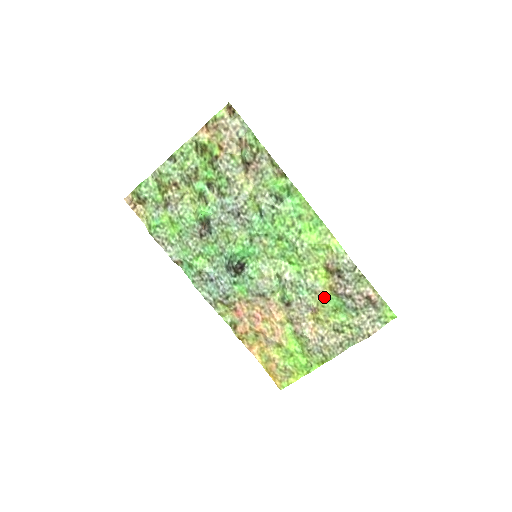
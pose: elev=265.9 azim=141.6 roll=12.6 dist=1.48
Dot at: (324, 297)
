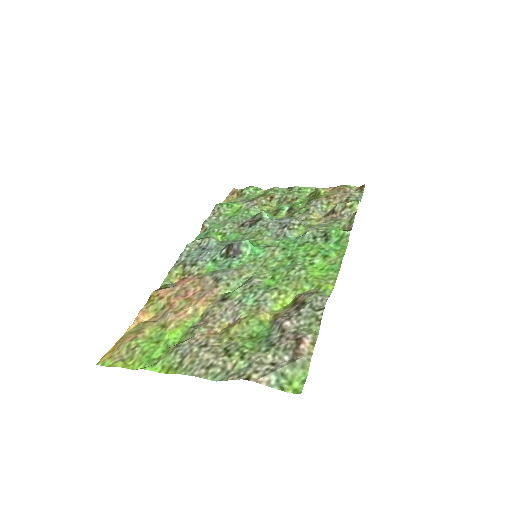
Dot at: (260, 317)
